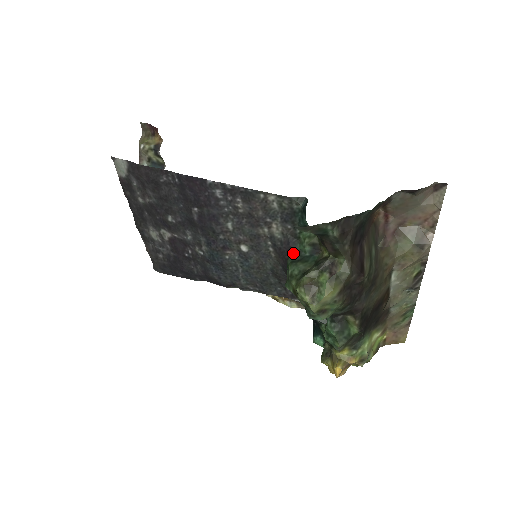
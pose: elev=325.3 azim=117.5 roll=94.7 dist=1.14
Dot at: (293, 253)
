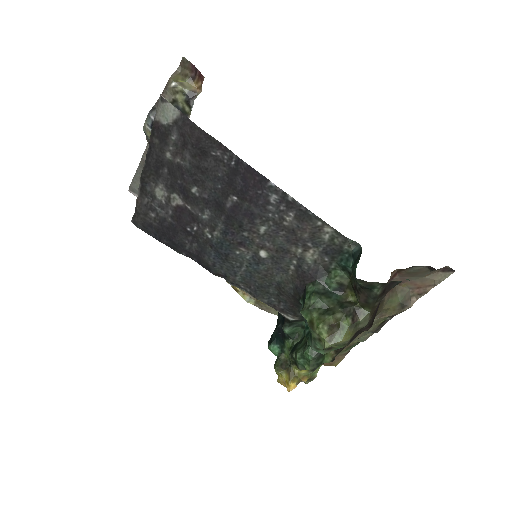
Dot at: (318, 283)
